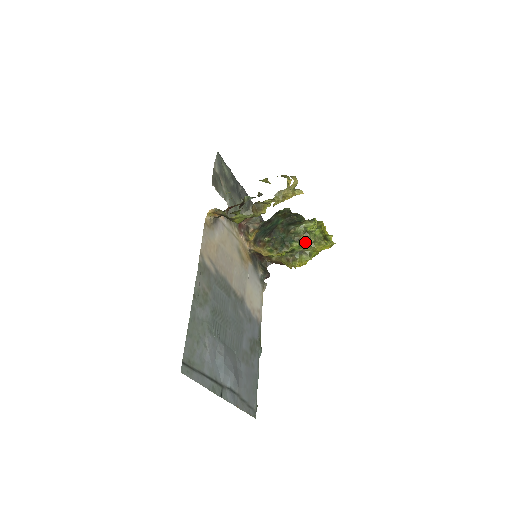
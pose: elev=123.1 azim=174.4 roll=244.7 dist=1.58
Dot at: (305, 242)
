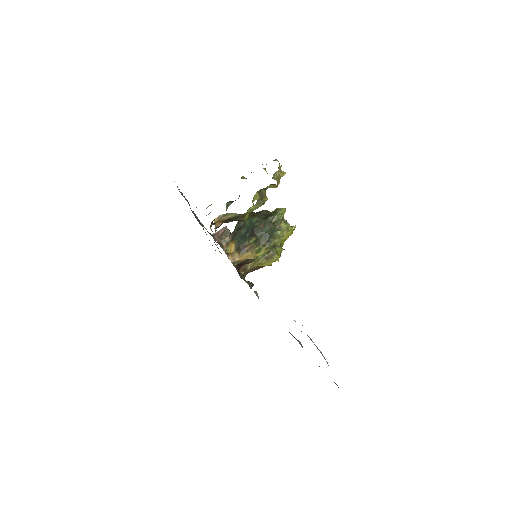
Dot at: (286, 227)
